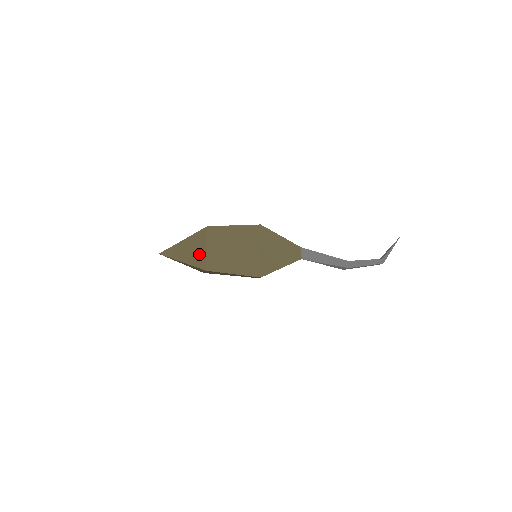
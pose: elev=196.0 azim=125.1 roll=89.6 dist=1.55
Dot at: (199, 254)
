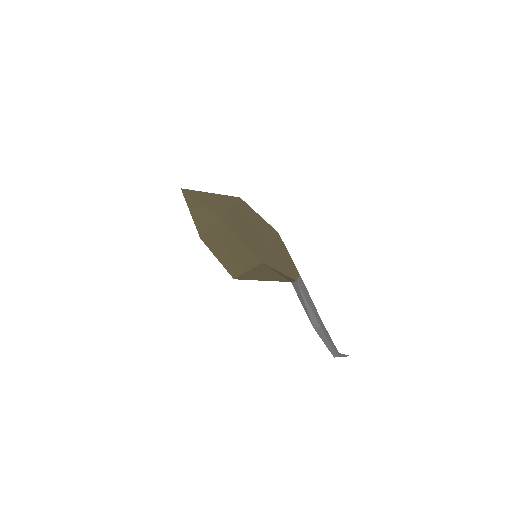
Dot at: (222, 207)
